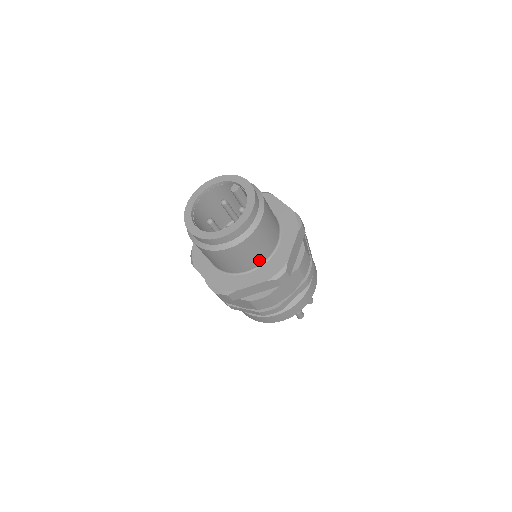
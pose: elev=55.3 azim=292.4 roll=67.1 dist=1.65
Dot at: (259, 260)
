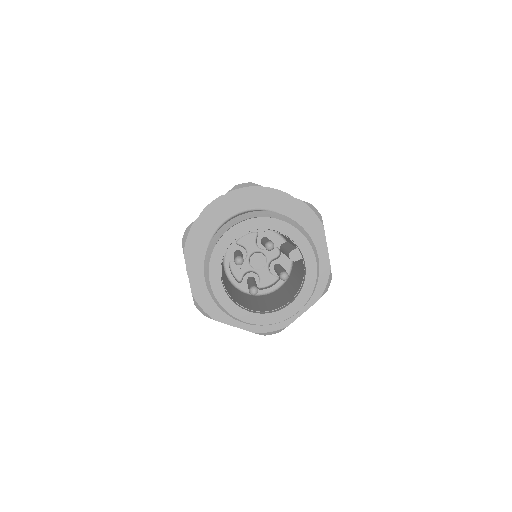
Dot at: occluded
